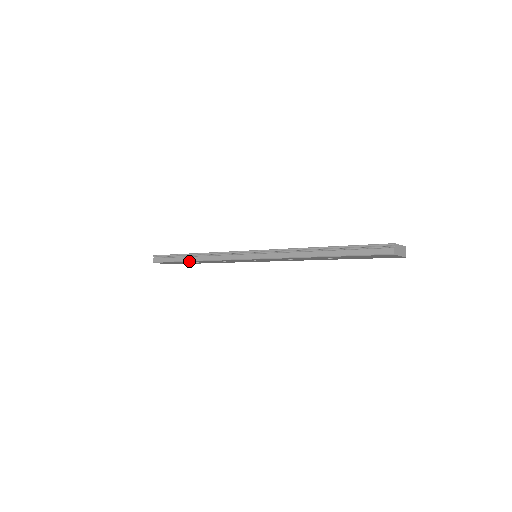
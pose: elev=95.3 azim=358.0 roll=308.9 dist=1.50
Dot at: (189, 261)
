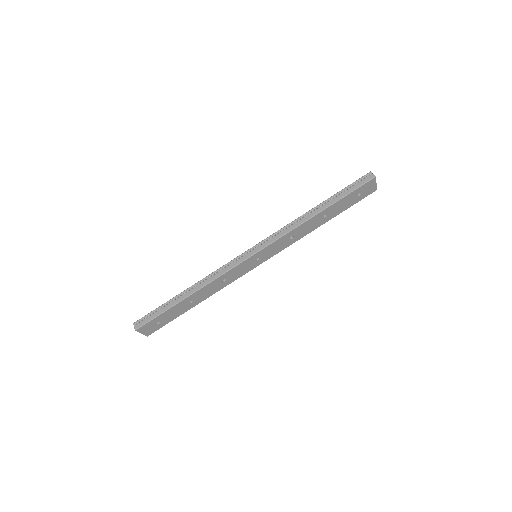
Dot at: (186, 297)
